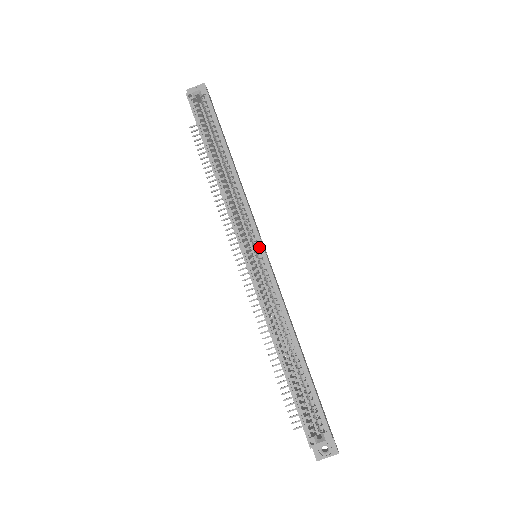
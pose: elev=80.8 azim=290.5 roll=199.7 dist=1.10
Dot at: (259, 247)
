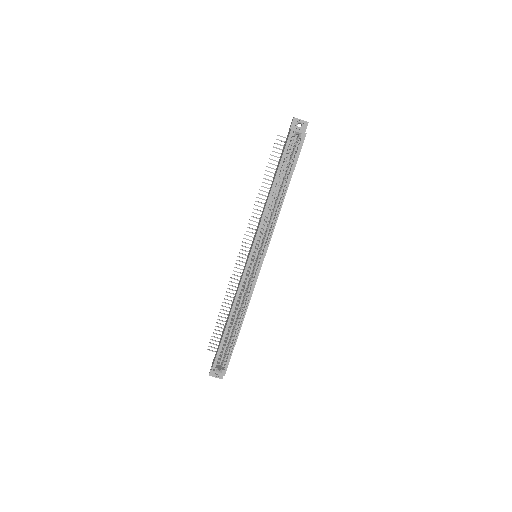
Dot at: (262, 258)
